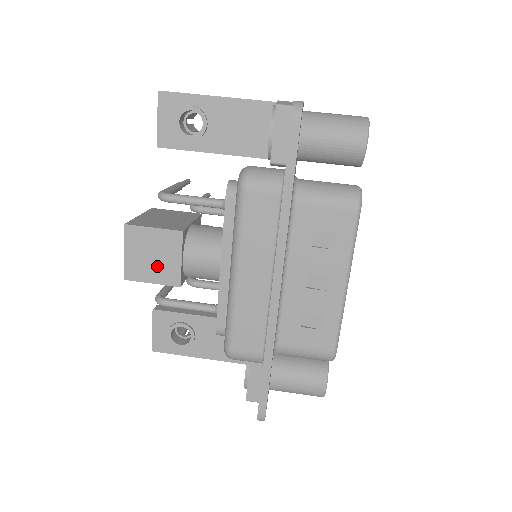
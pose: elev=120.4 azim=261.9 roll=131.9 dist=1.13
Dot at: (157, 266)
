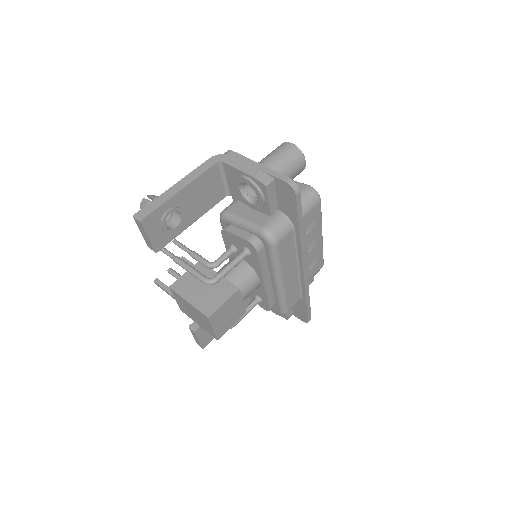
Dot at: (232, 317)
